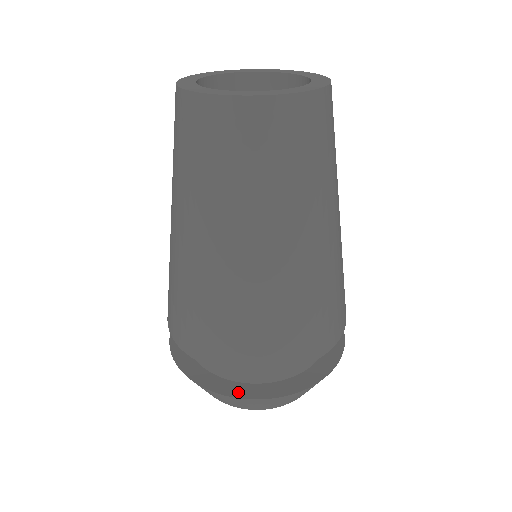
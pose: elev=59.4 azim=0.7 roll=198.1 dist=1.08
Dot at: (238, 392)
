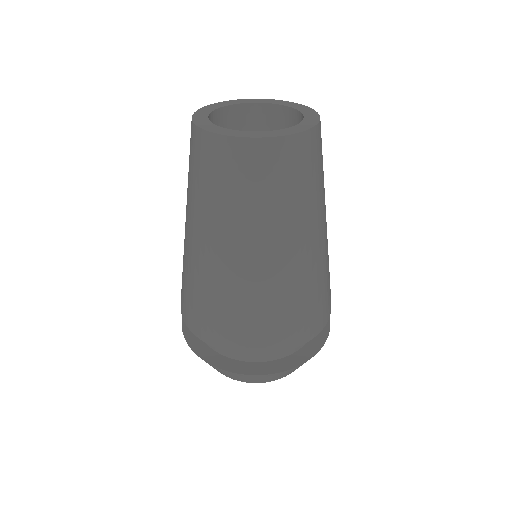
Dot at: (246, 370)
